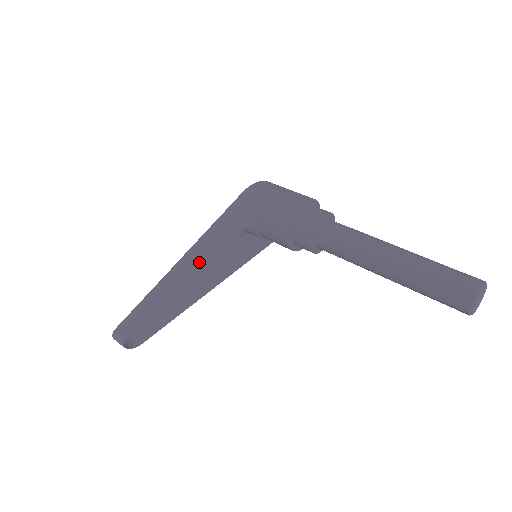
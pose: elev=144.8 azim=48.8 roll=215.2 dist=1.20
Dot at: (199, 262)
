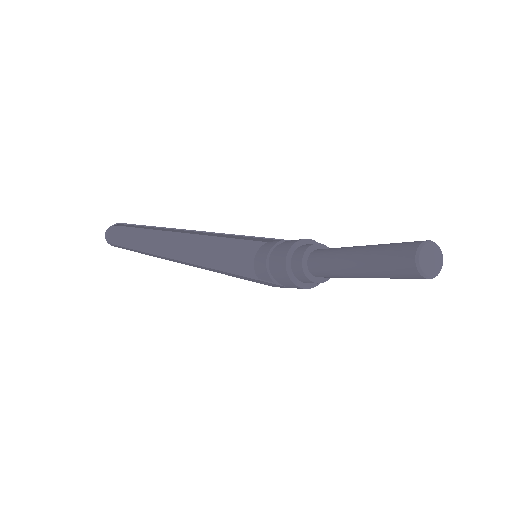
Dot at: occluded
